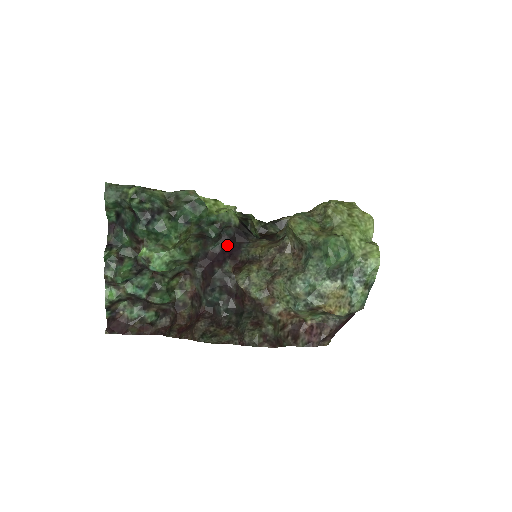
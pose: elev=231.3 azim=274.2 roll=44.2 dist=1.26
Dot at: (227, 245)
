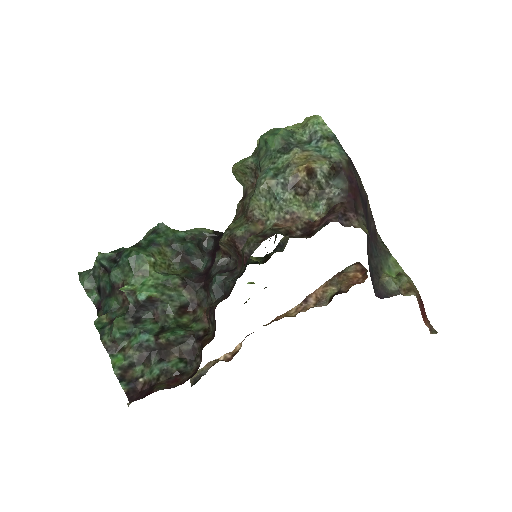
Dot at: (213, 253)
